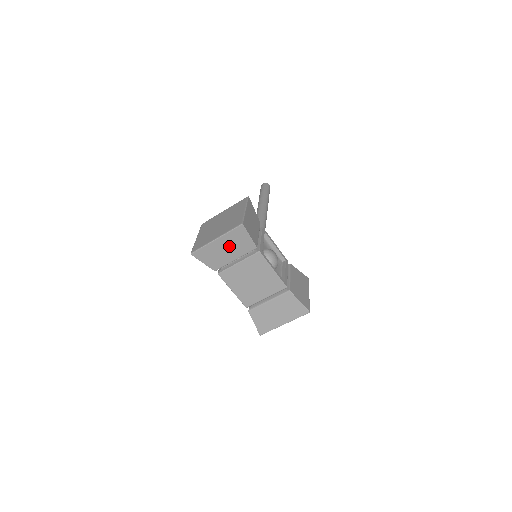
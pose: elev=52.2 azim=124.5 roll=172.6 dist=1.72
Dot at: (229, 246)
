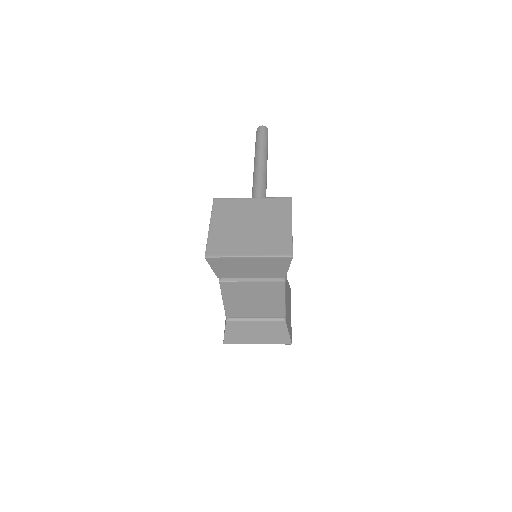
Dot at: (257, 267)
